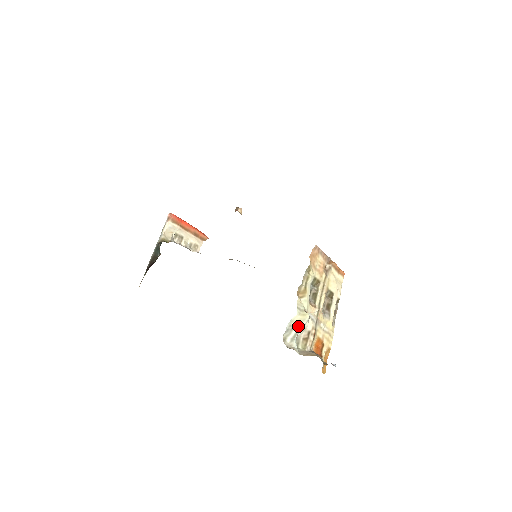
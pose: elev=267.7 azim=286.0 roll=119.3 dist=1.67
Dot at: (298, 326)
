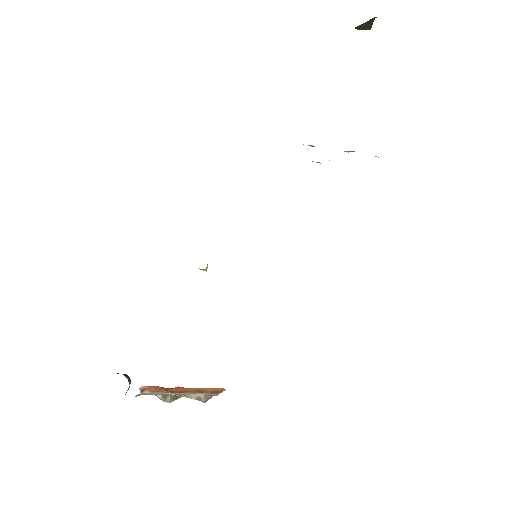
Dot at: occluded
